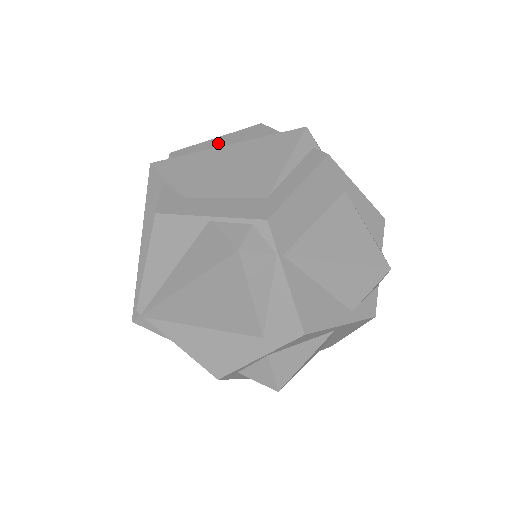
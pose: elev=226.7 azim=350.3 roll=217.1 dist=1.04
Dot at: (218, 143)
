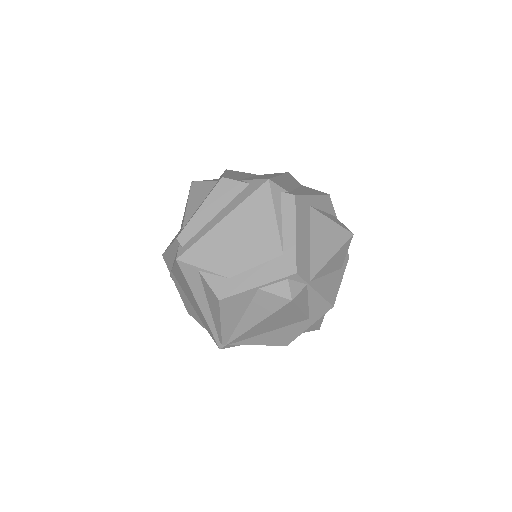
Dot at: (206, 213)
